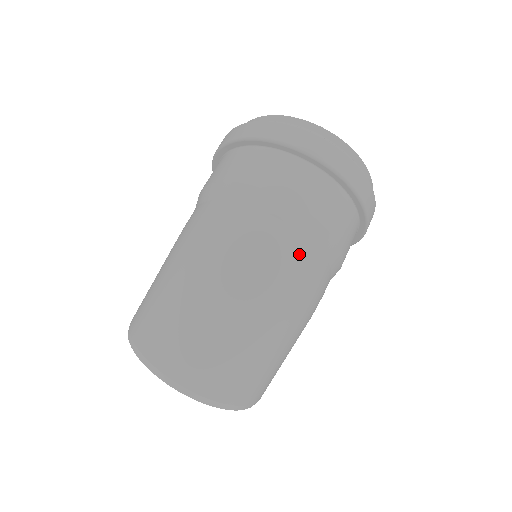
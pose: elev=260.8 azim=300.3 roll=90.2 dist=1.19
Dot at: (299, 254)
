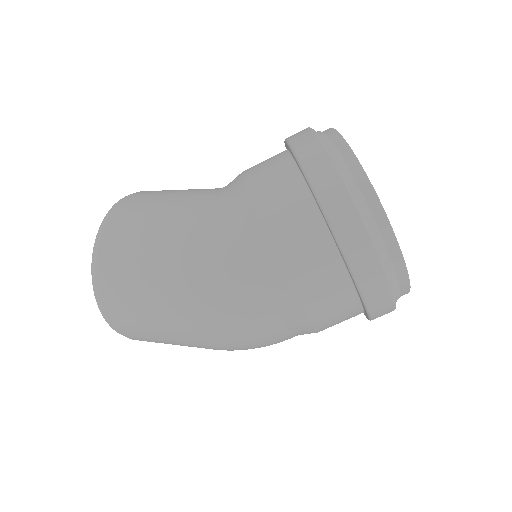
Dot at: occluded
